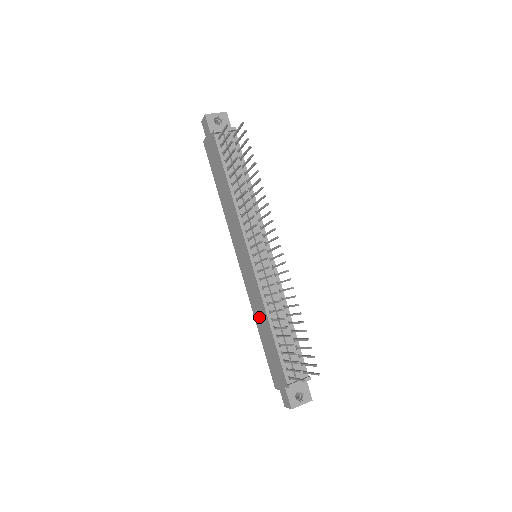
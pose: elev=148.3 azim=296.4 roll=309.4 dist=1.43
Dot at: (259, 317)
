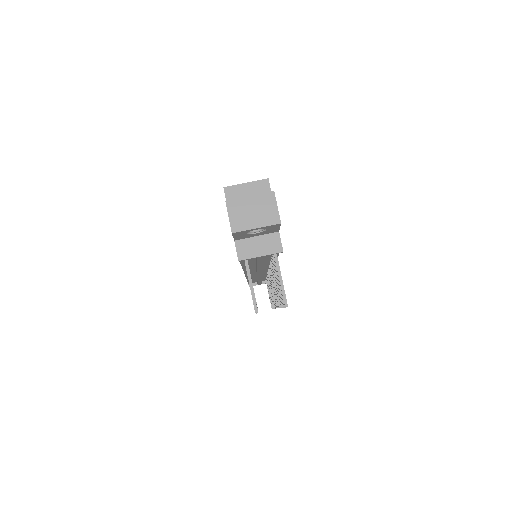
Dot at: occluded
